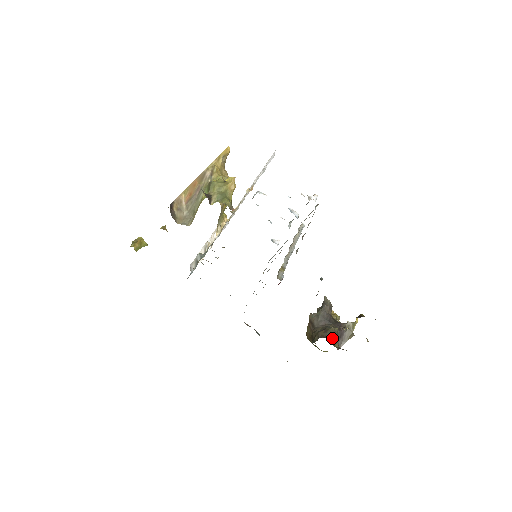
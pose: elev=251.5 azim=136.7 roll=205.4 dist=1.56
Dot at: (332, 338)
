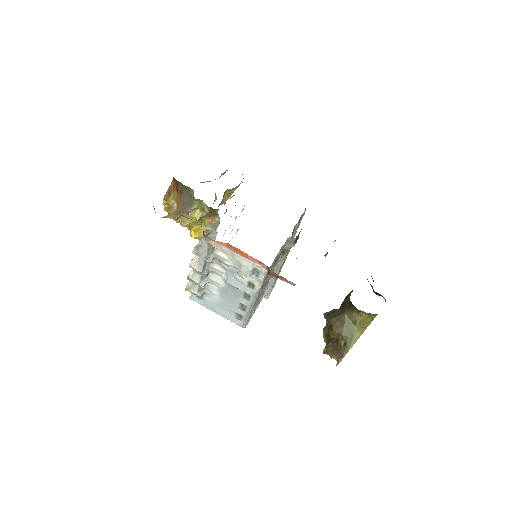
Dot at: occluded
